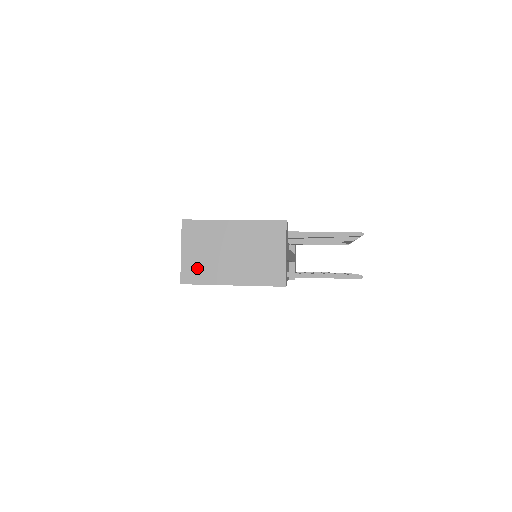
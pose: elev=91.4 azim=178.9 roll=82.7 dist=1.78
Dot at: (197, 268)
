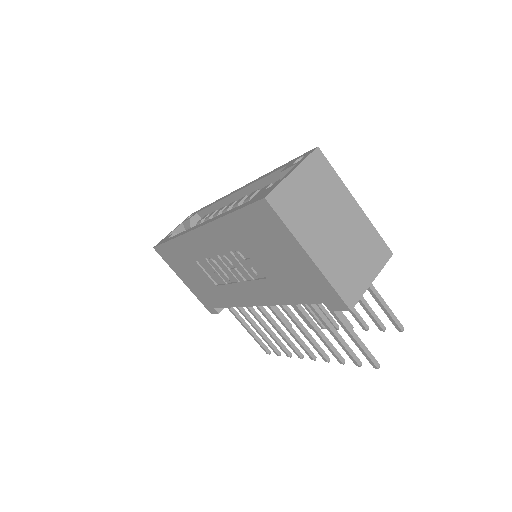
Dot at: (293, 203)
